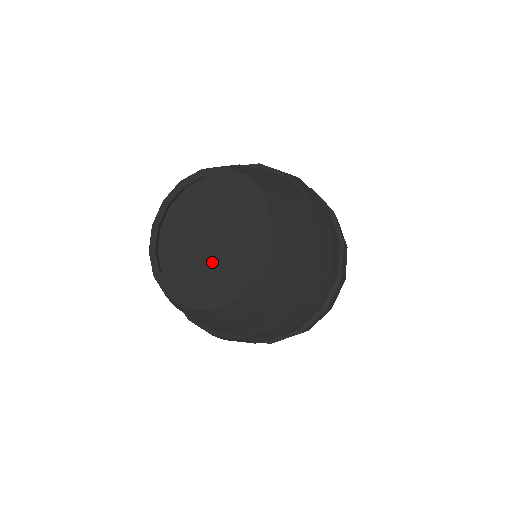
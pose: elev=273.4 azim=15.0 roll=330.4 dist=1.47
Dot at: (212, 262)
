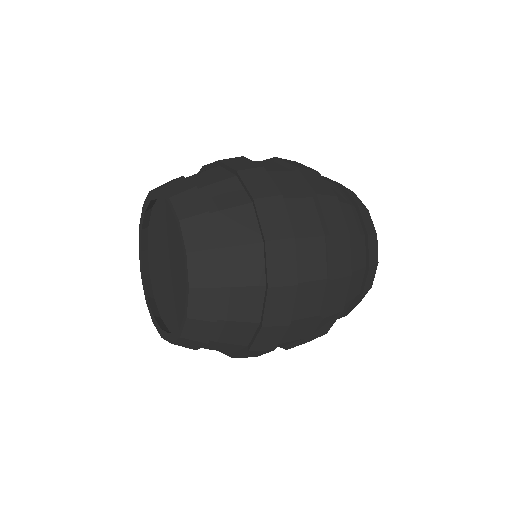
Dot at: (175, 287)
